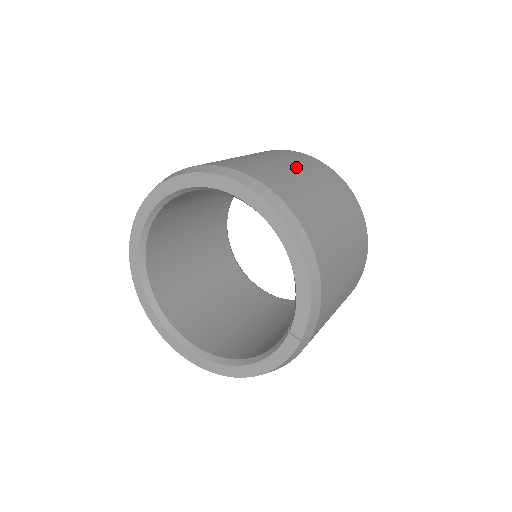
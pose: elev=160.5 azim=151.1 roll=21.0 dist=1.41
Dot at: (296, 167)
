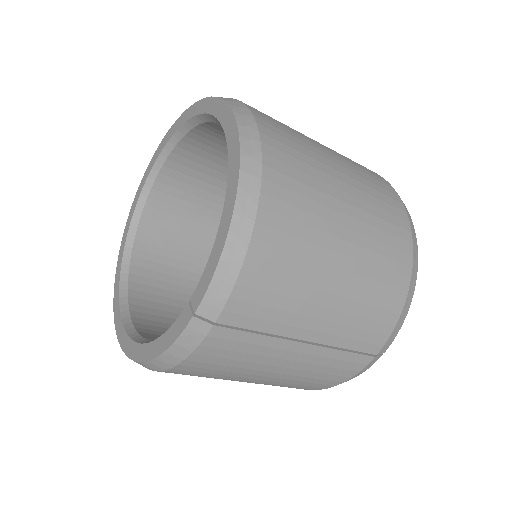
Dot at: (334, 153)
